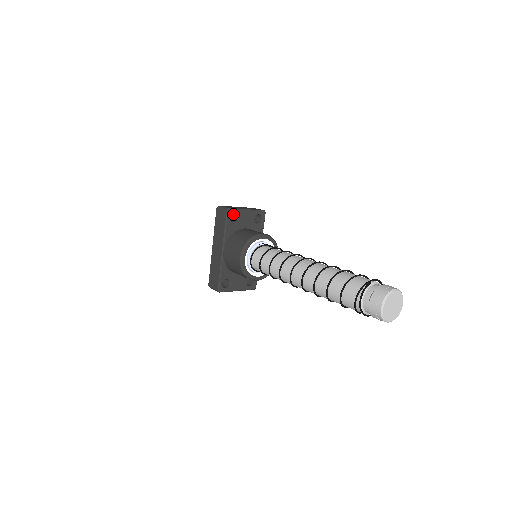
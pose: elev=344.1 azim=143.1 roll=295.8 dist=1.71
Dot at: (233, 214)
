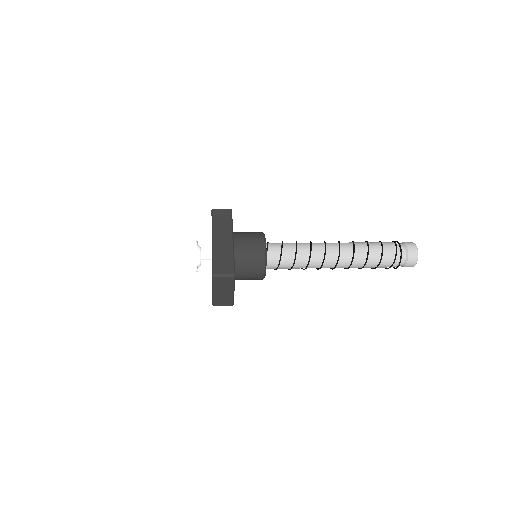
Dot at: occluded
